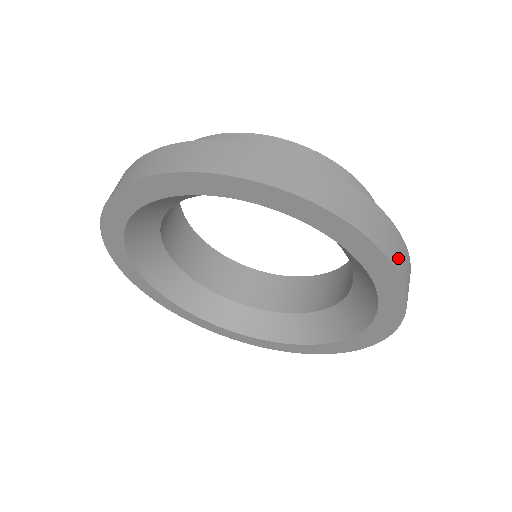
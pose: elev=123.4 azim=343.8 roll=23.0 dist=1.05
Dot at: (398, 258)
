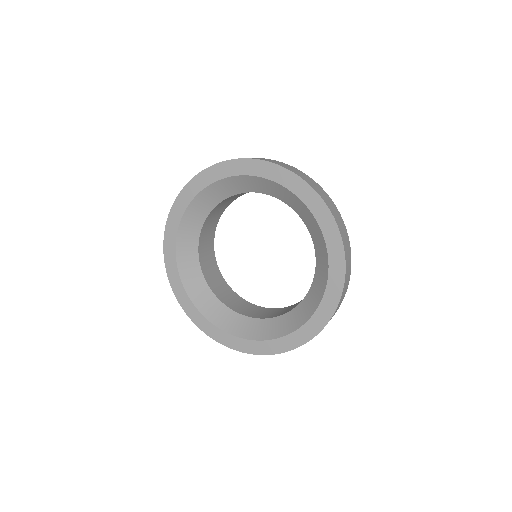
Dot at: (280, 164)
